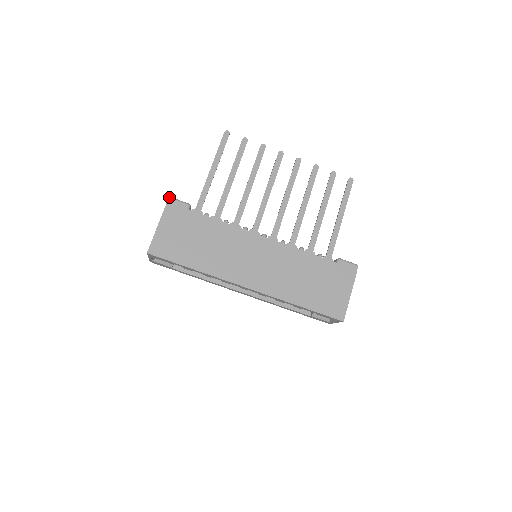
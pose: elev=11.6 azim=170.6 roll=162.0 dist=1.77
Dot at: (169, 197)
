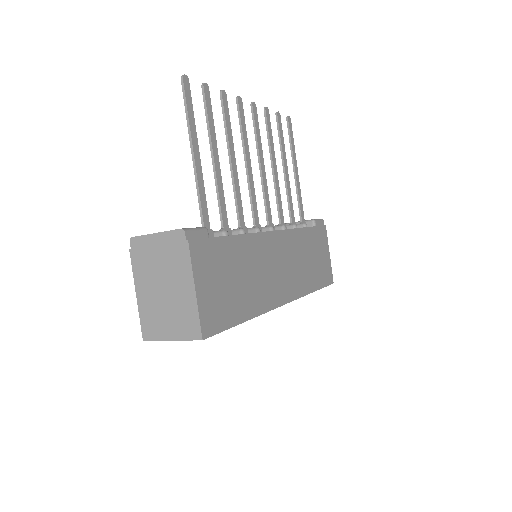
Dot at: (184, 230)
